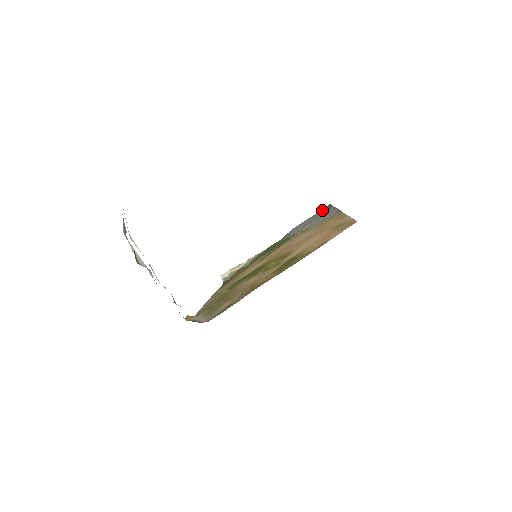
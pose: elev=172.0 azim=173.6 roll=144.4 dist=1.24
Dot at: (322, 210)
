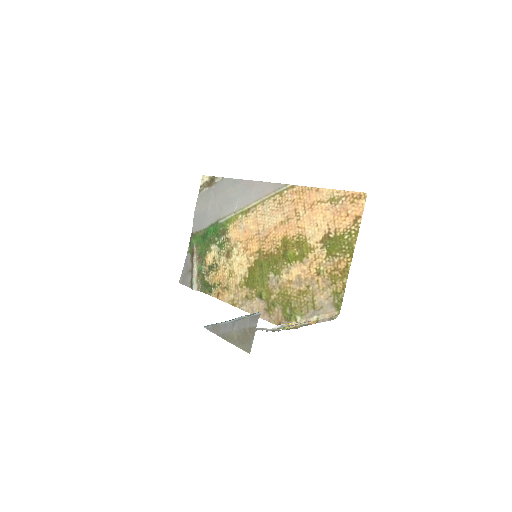
Dot at: (209, 185)
